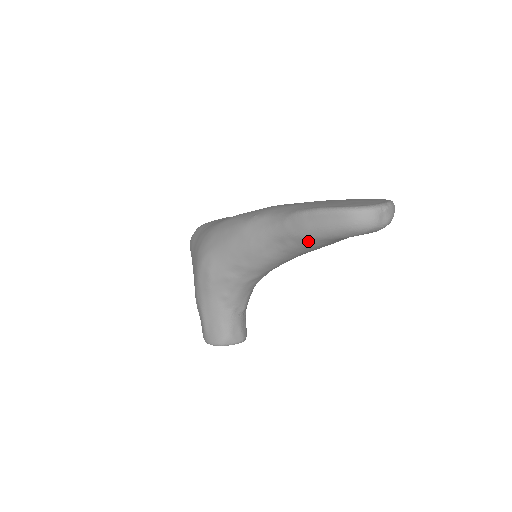
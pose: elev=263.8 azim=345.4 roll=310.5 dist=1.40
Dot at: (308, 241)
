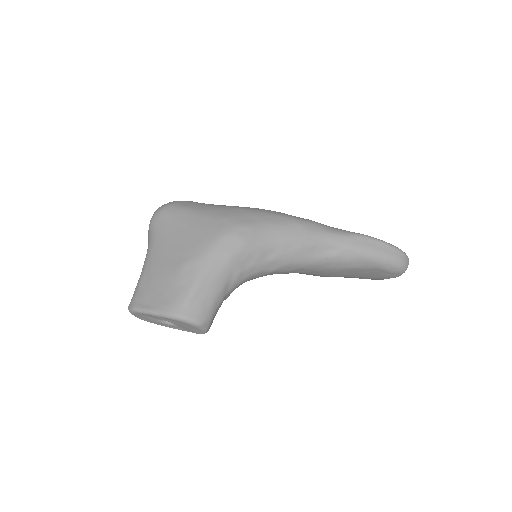
Dot at: (360, 259)
